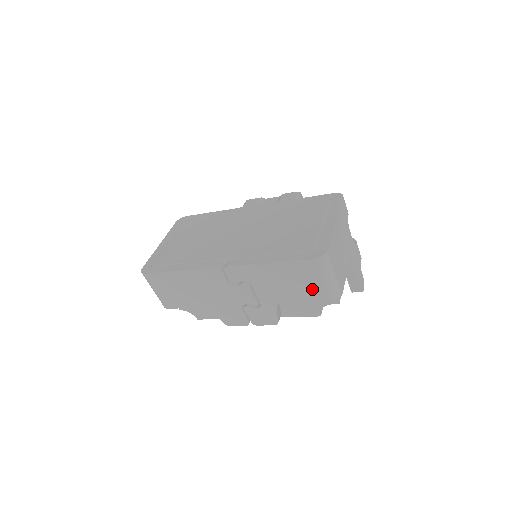
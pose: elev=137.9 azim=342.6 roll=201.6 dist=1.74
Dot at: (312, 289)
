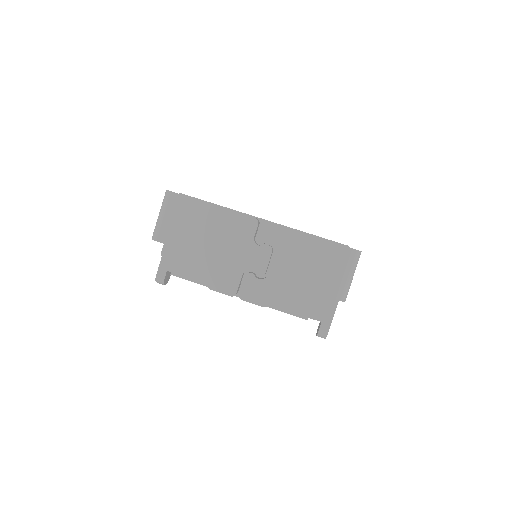
Dot at: (330, 279)
